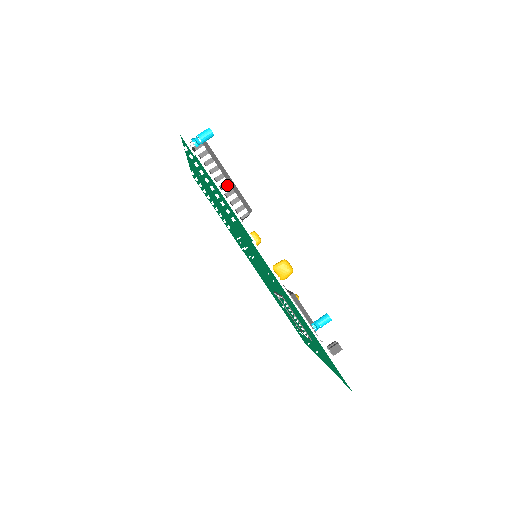
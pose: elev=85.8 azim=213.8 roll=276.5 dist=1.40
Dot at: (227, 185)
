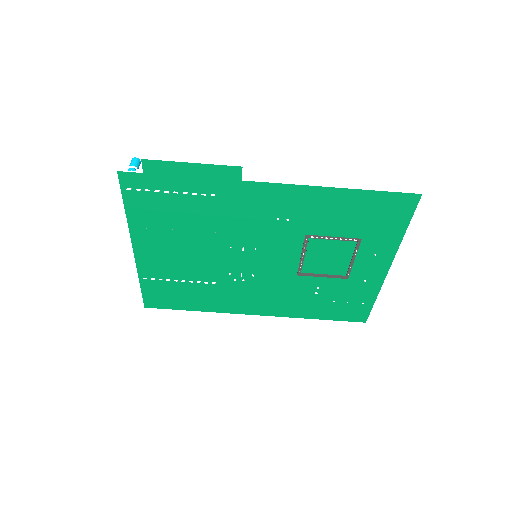
Dot at: occluded
